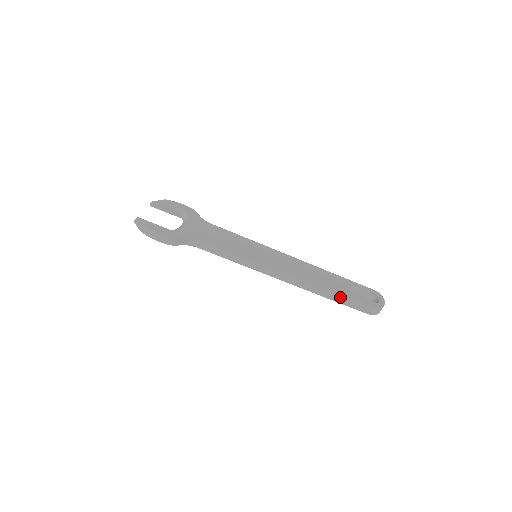
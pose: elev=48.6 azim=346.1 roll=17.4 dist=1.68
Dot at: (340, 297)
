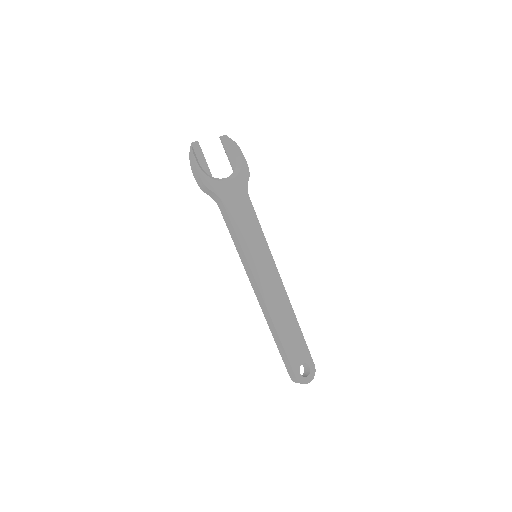
Dot at: (282, 347)
